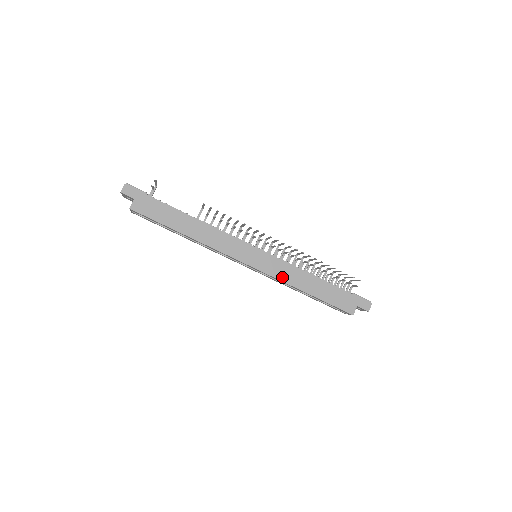
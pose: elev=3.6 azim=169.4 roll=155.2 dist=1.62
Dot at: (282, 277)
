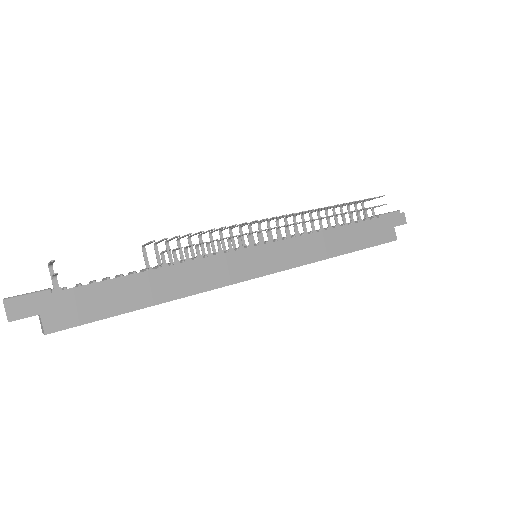
Dot at: (307, 258)
